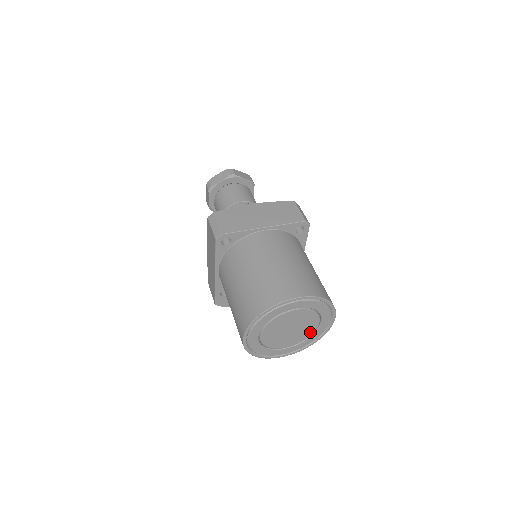
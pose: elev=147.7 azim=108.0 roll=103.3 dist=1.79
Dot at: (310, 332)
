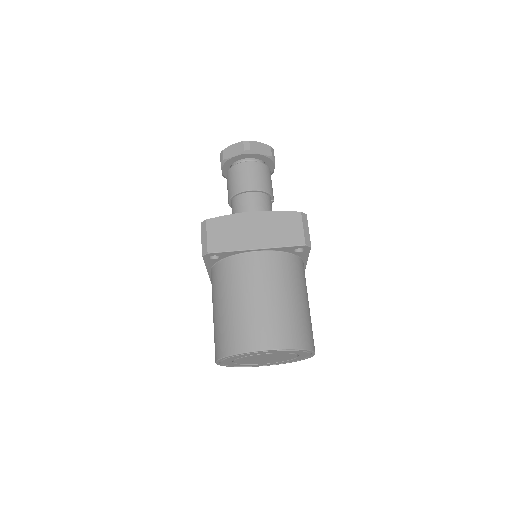
Dot at: (289, 359)
